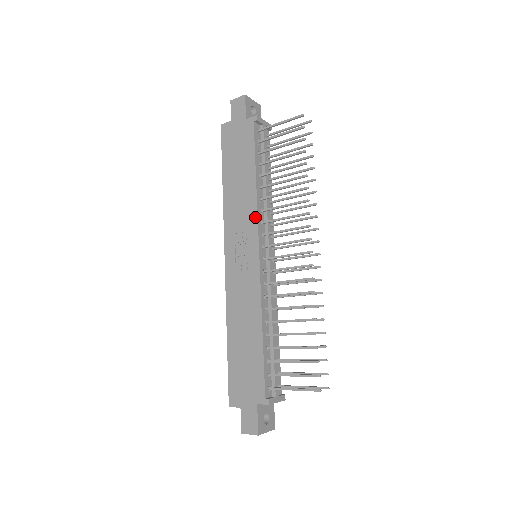
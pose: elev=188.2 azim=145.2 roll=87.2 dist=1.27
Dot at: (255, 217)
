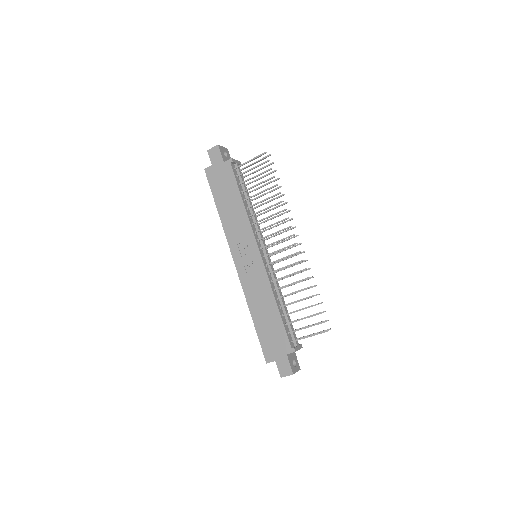
Dot at: (250, 229)
